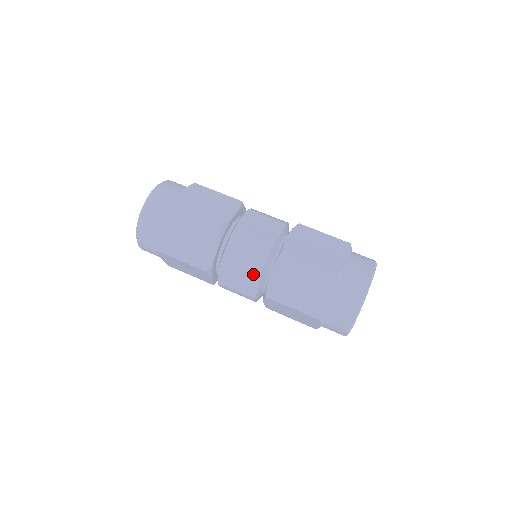
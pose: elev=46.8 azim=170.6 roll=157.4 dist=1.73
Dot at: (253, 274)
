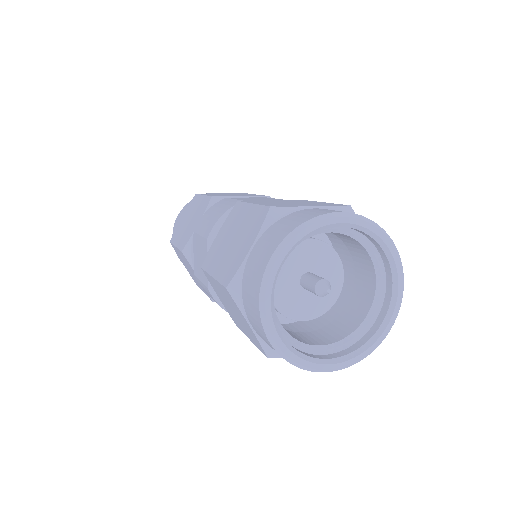
Dot at: (205, 239)
